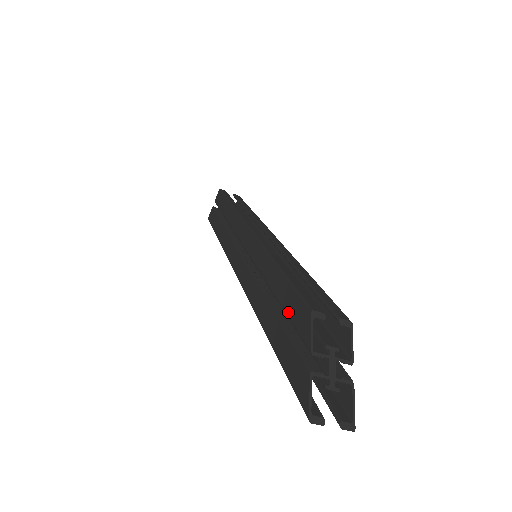
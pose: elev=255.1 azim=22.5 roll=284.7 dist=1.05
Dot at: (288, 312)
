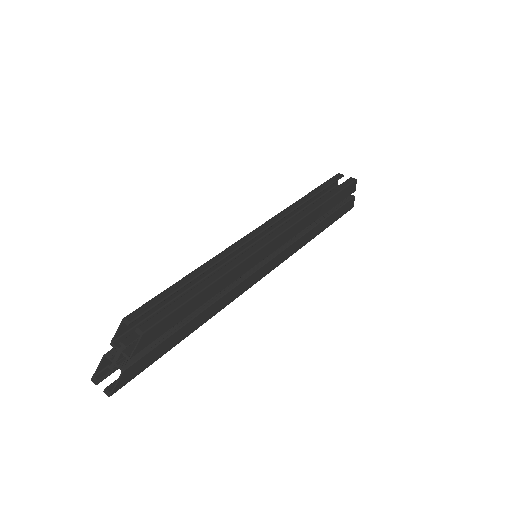
Dot at: (149, 313)
